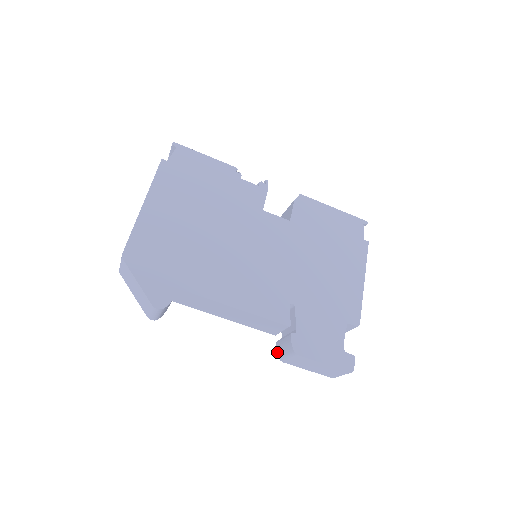
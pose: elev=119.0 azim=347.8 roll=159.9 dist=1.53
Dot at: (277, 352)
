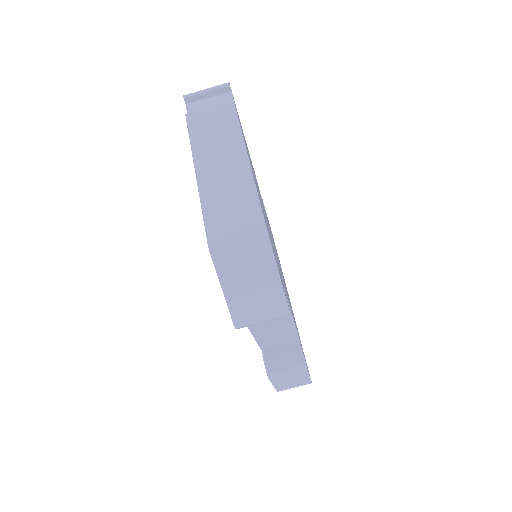
Dot at: (266, 368)
